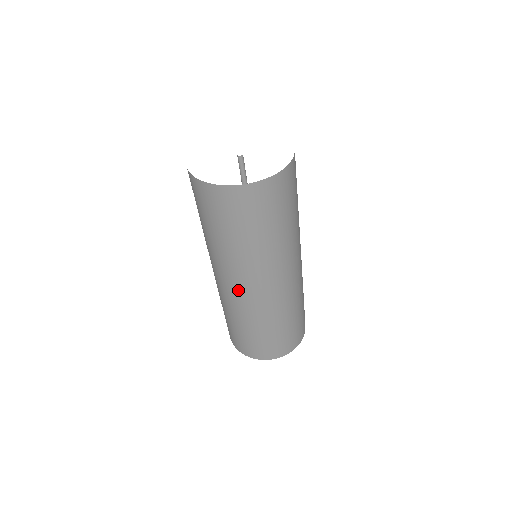
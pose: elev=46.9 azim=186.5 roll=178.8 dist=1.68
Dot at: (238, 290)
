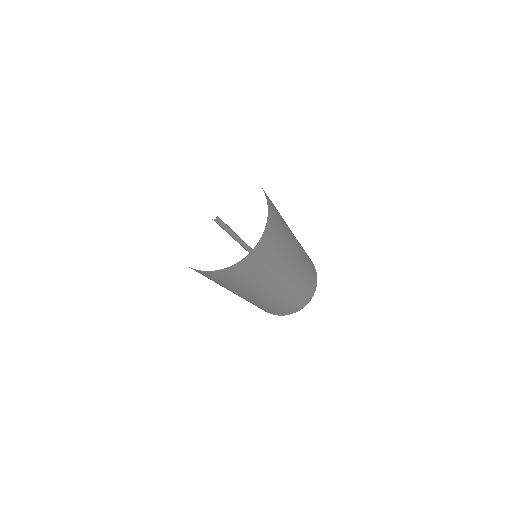
Dot at: occluded
